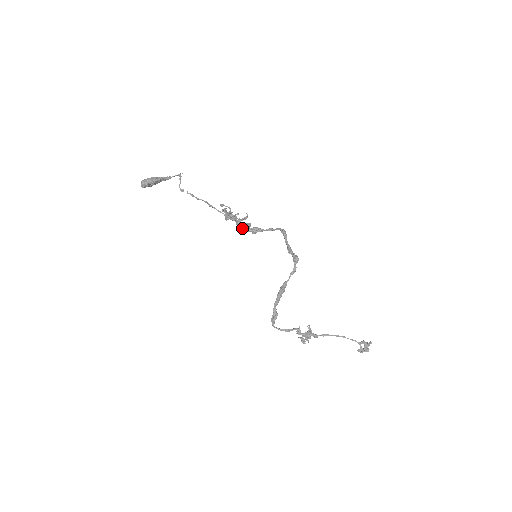
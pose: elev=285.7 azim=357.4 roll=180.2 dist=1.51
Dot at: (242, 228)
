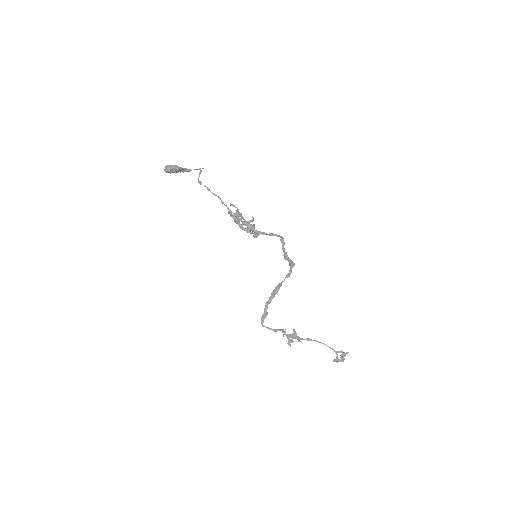
Dot at: (248, 227)
